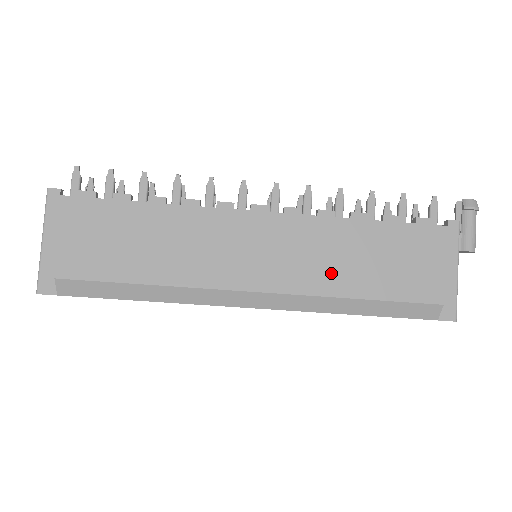
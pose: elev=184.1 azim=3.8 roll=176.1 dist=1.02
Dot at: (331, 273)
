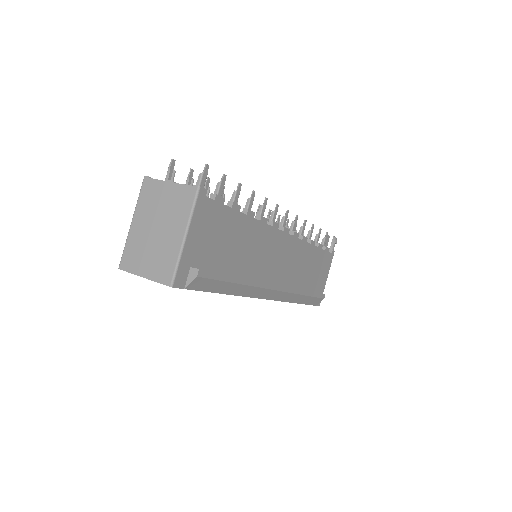
Dot at: (297, 277)
